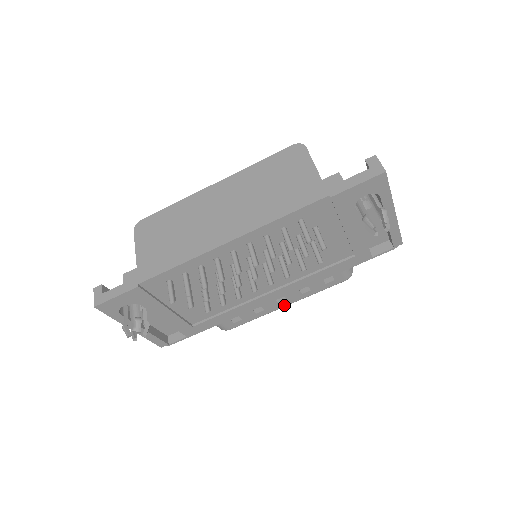
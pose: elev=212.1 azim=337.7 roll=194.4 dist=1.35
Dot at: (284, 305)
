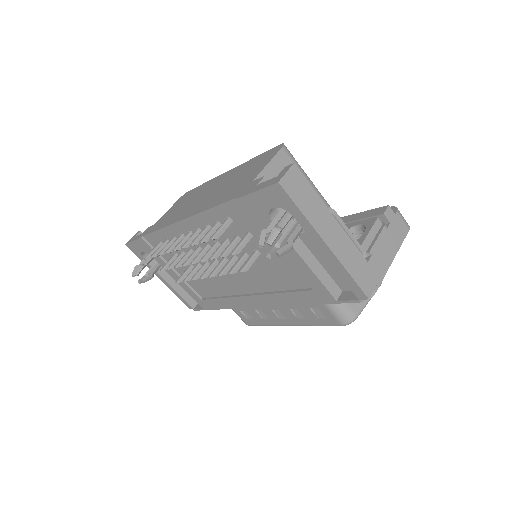
Dot at: (286, 323)
